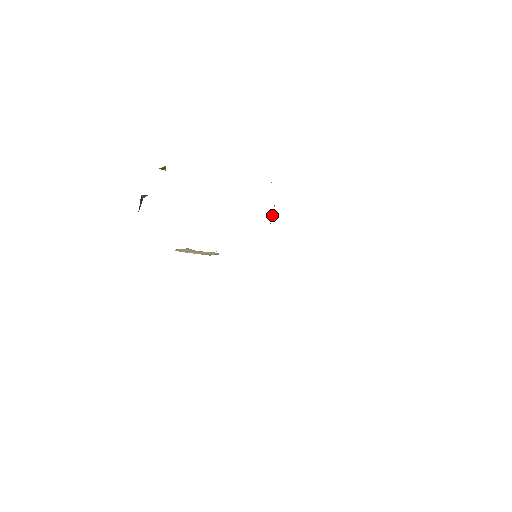
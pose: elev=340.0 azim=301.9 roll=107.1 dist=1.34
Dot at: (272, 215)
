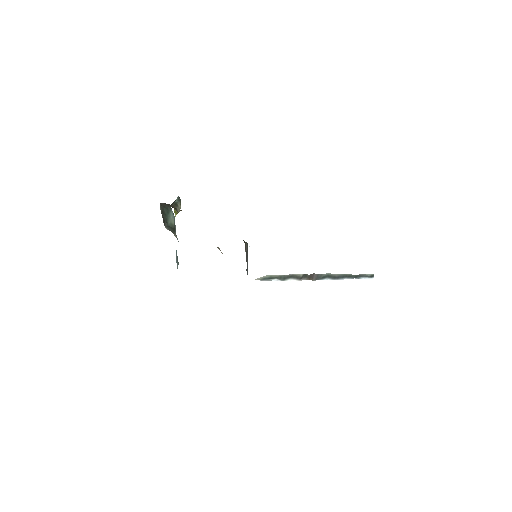
Dot at: occluded
